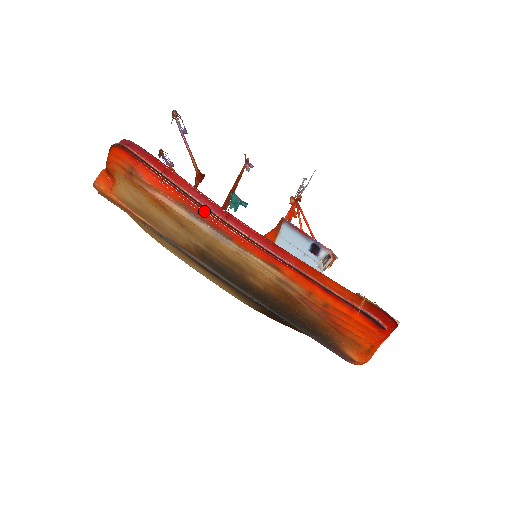
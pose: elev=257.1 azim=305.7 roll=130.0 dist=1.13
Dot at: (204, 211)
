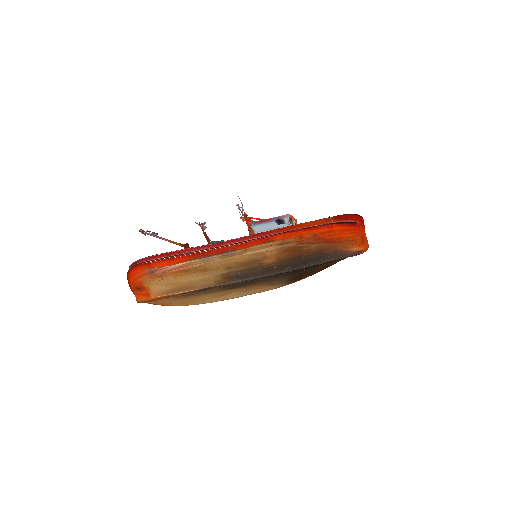
Dot at: (207, 252)
